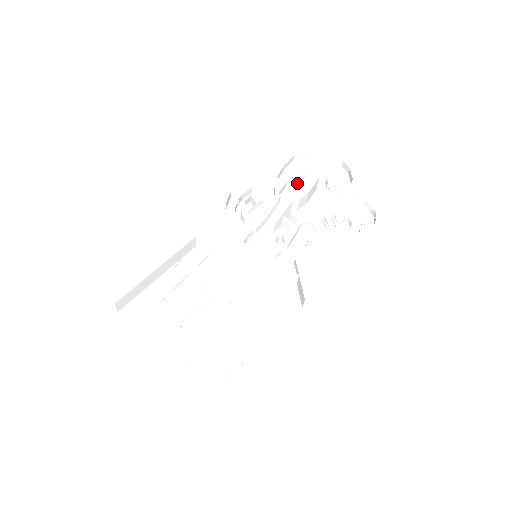
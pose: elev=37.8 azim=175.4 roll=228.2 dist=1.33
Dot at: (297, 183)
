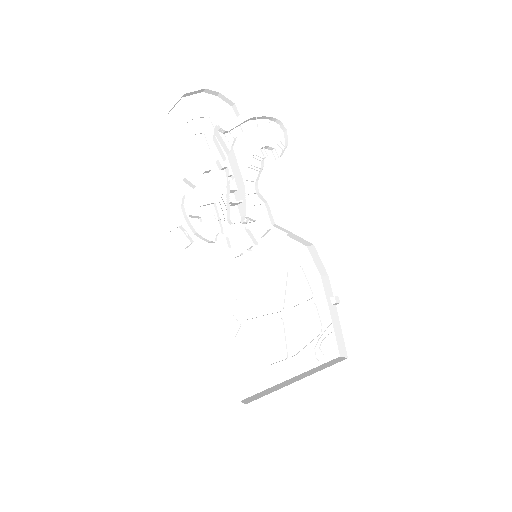
Dot at: (203, 158)
